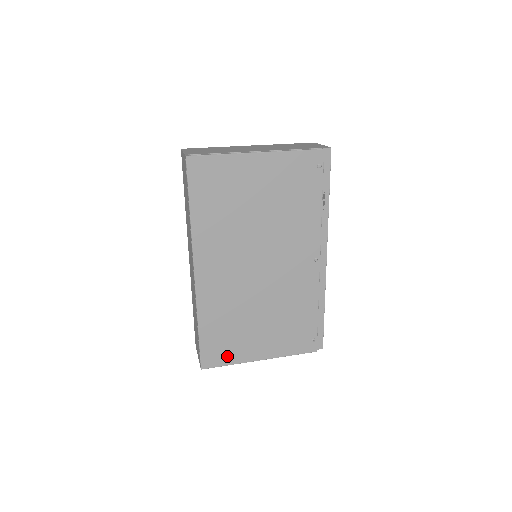
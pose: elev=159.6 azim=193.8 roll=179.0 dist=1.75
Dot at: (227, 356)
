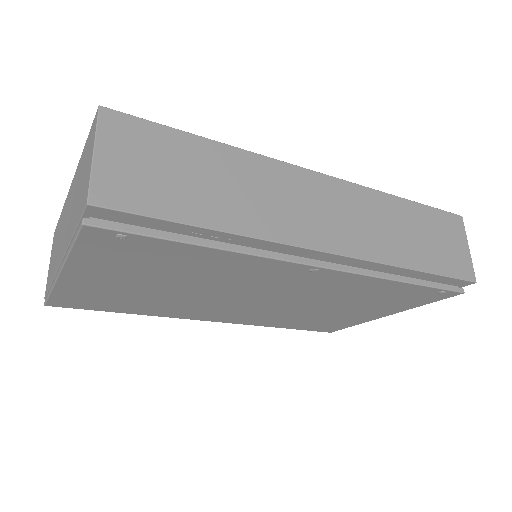
Dot at: (342, 325)
